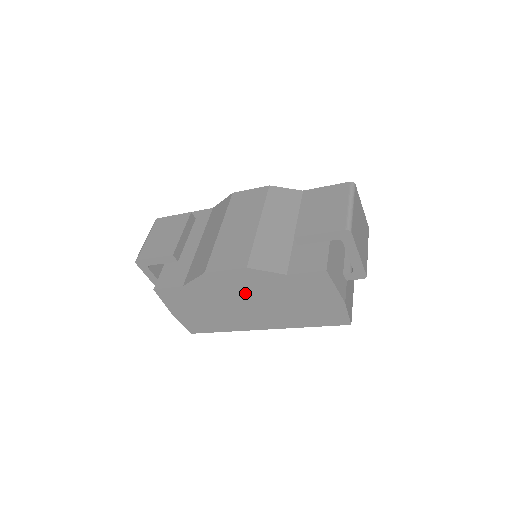
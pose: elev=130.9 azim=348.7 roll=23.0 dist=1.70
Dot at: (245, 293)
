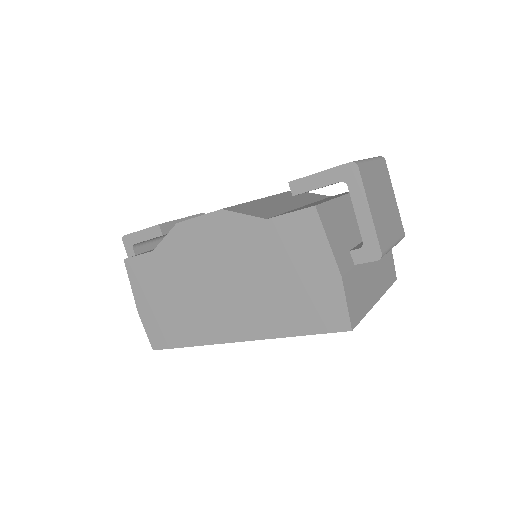
Dot at: (218, 261)
